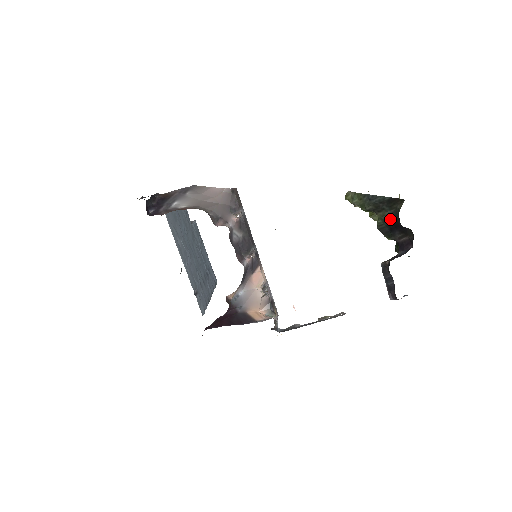
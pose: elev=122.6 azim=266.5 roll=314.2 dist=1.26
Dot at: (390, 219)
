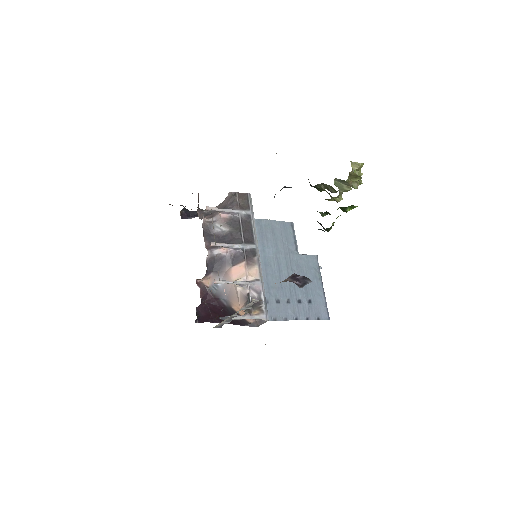
Dot at: occluded
